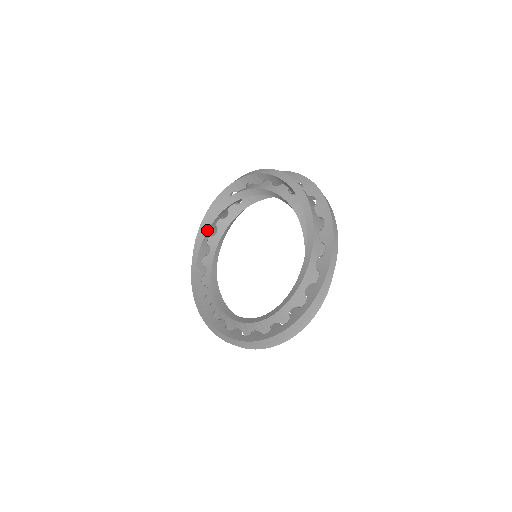
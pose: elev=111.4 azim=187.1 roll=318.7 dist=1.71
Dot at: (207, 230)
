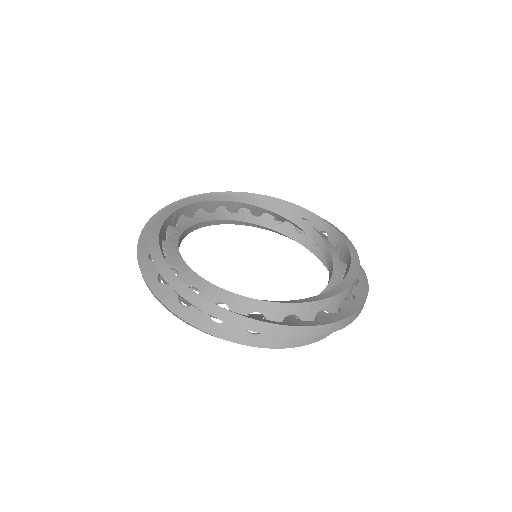
Dot at: (213, 200)
